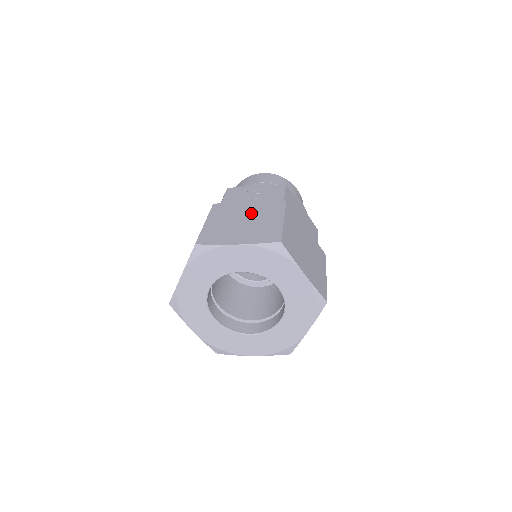
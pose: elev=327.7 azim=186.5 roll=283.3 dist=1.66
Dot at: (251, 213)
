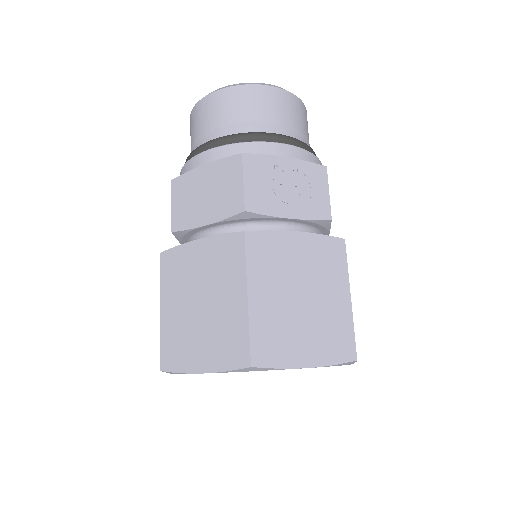
Dot at: (307, 274)
